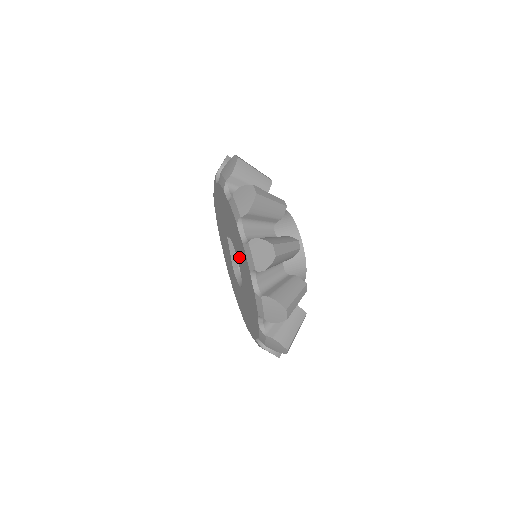
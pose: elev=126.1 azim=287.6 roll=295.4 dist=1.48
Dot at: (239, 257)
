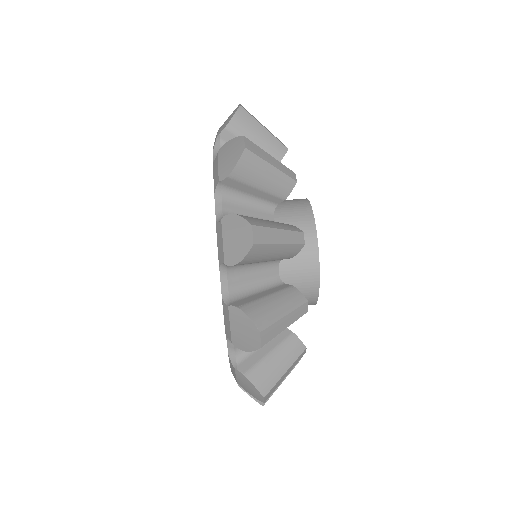
Dot at: occluded
